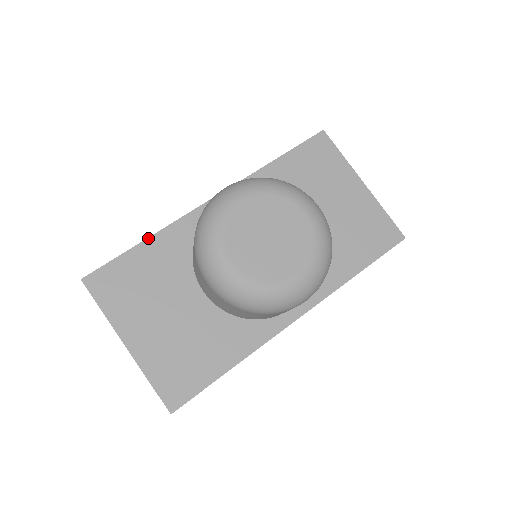
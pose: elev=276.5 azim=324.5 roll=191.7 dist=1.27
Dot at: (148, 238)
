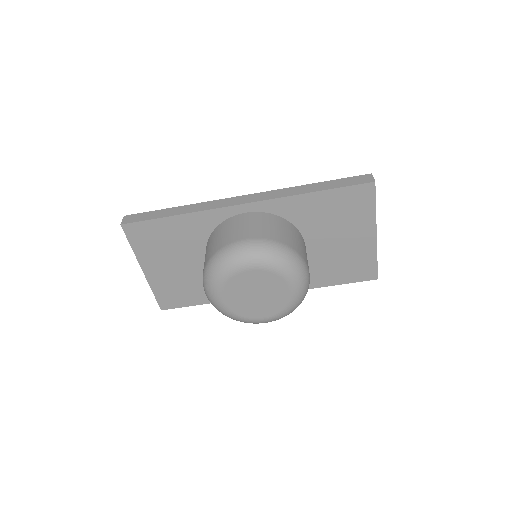
Dot at: (179, 215)
